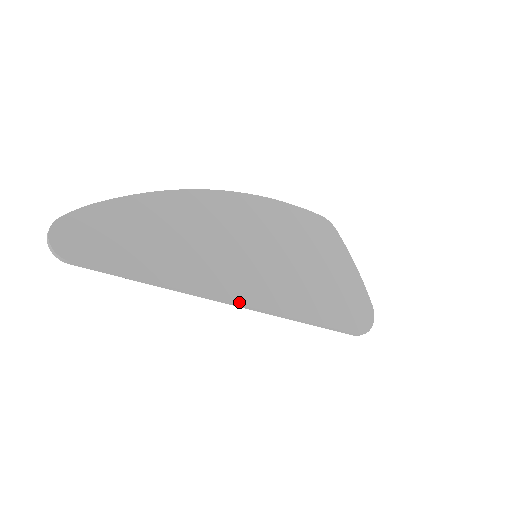
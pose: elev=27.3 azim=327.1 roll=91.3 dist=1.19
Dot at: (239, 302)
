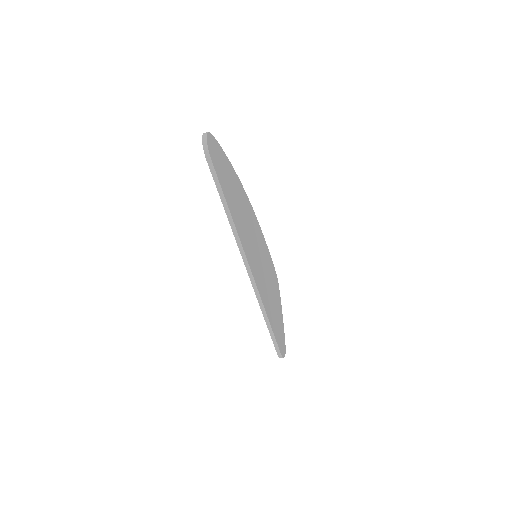
Dot at: (251, 269)
